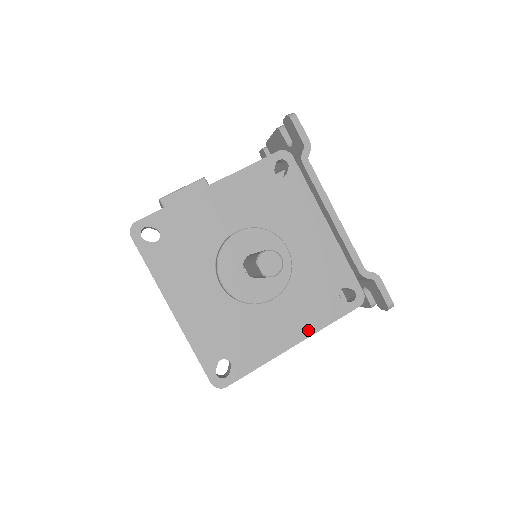
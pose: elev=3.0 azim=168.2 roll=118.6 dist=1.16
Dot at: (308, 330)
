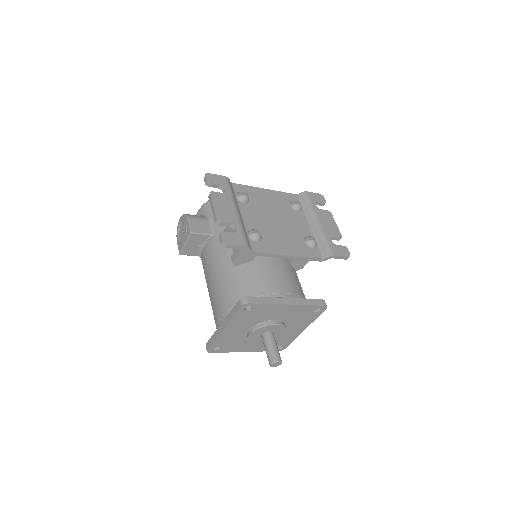
Dot at: (307, 325)
